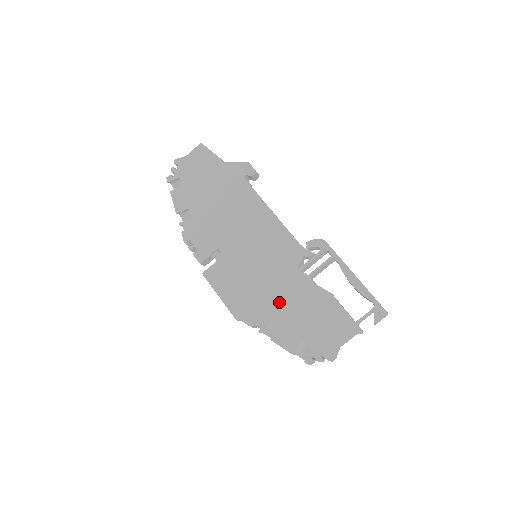
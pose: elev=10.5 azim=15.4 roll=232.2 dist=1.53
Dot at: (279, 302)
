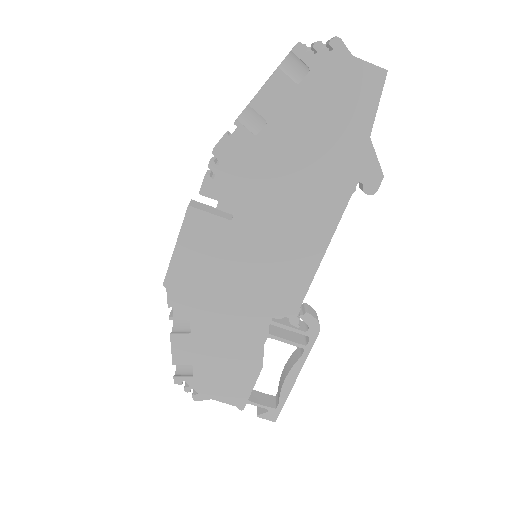
Dot at: (218, 321)
